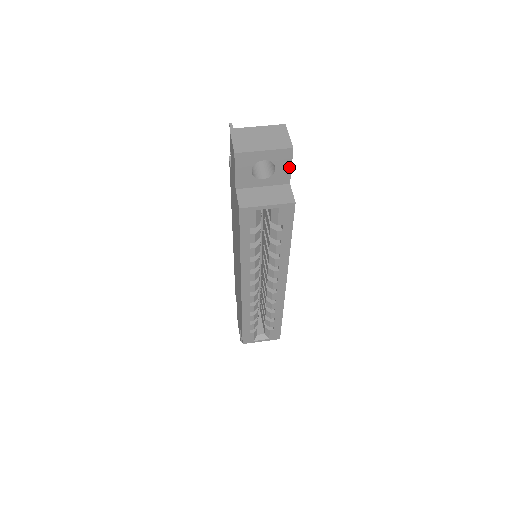
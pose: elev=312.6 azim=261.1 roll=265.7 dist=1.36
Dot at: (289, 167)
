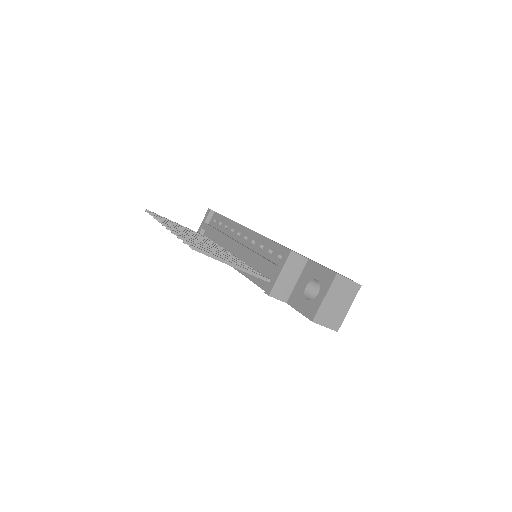
Dot at: occluded
